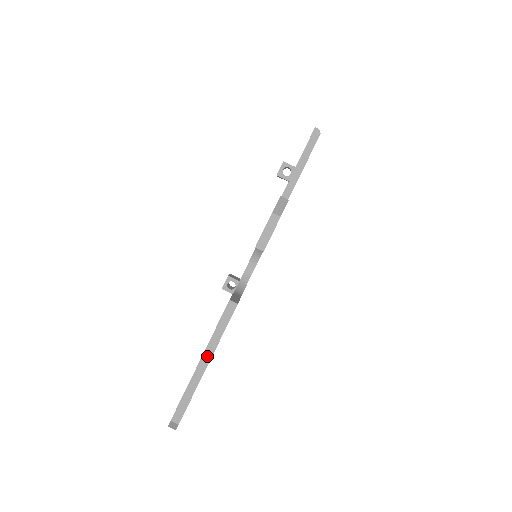
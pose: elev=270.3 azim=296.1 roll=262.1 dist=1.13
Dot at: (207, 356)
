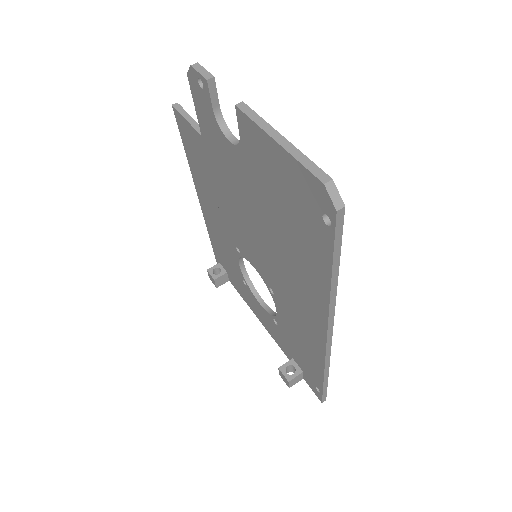
Dot at: (274, 134)
